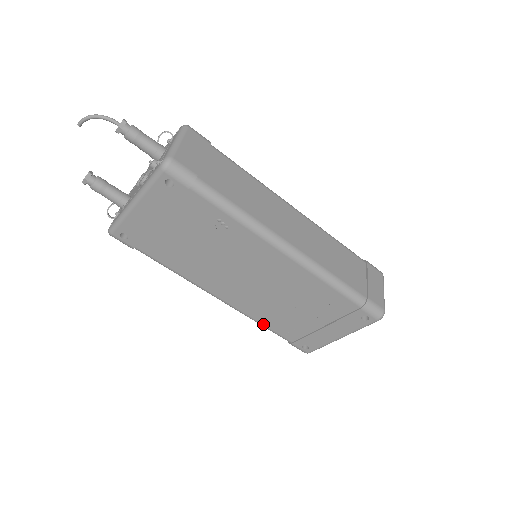
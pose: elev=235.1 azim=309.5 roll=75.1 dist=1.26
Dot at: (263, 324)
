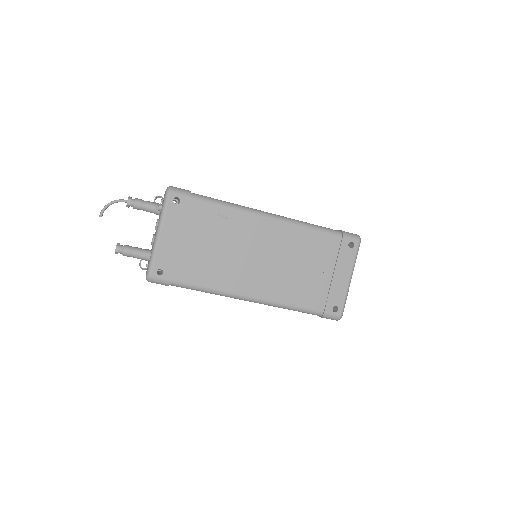
Dot at: (293, 305)
